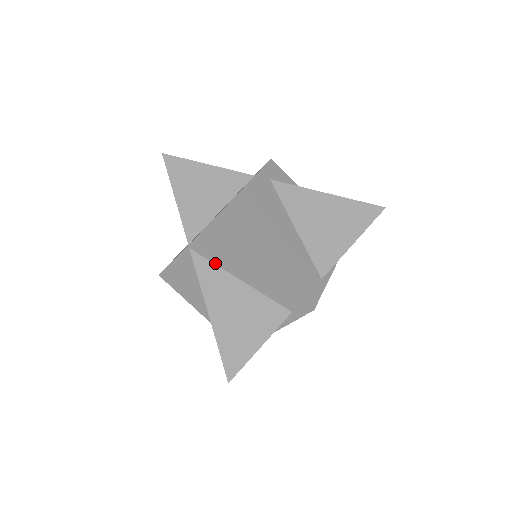
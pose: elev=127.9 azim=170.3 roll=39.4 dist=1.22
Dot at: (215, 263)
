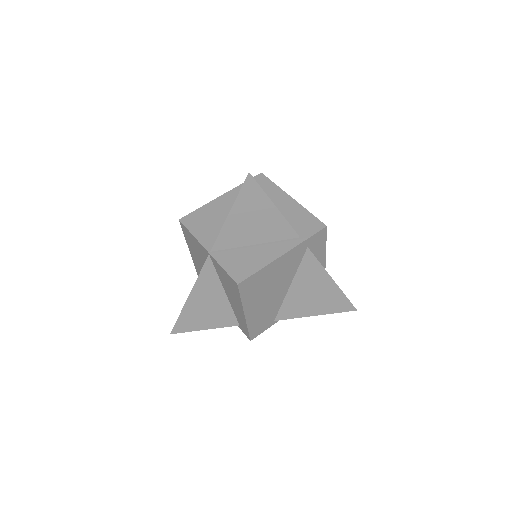
Dot at: (218, 274)
